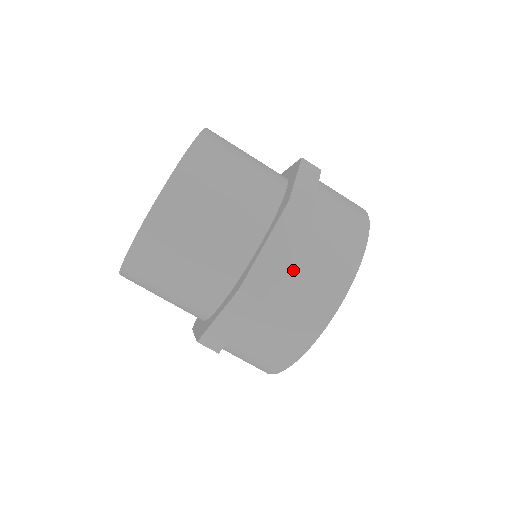
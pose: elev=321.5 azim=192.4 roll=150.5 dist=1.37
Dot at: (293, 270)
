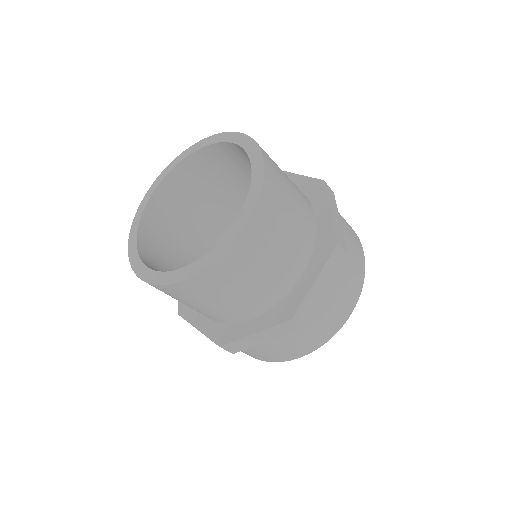
Dot at: (267, 345)
